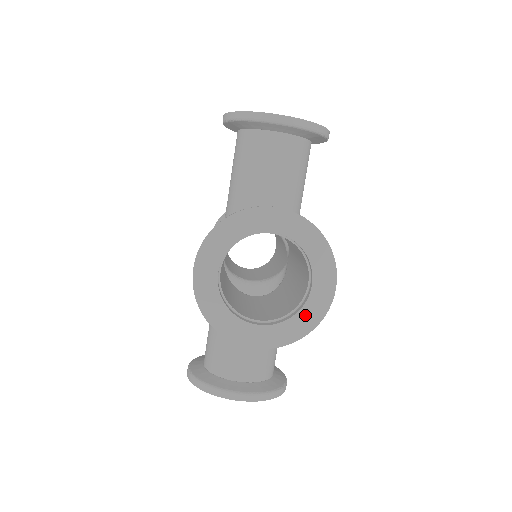
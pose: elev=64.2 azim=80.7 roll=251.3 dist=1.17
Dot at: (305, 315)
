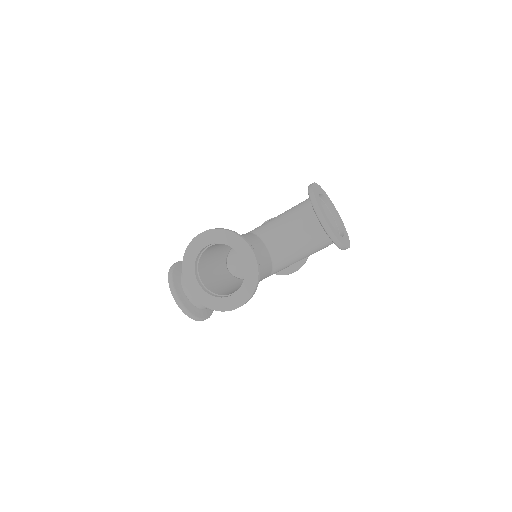
Dot at: (217, 301)
